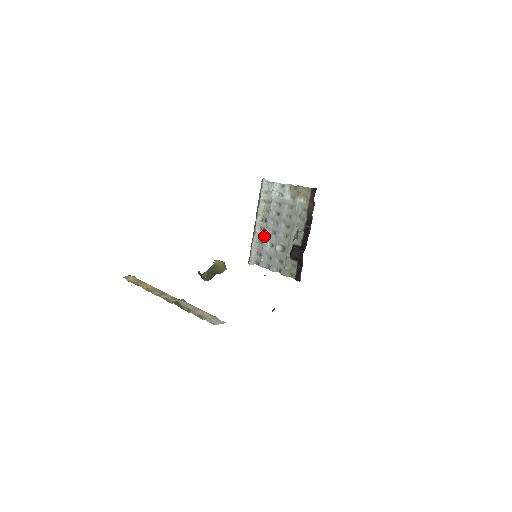
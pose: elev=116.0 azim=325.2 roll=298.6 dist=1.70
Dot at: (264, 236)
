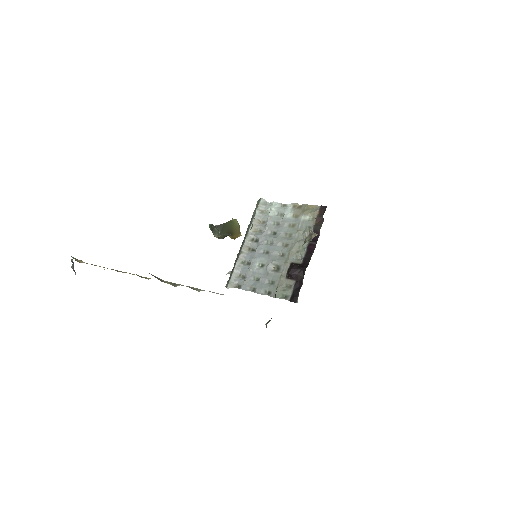
Dot at: (253, 255)
